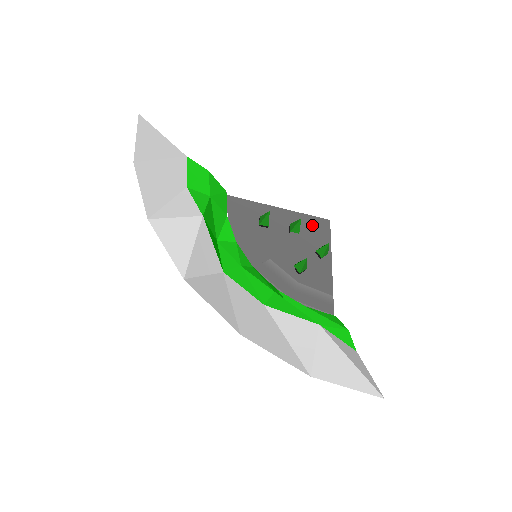
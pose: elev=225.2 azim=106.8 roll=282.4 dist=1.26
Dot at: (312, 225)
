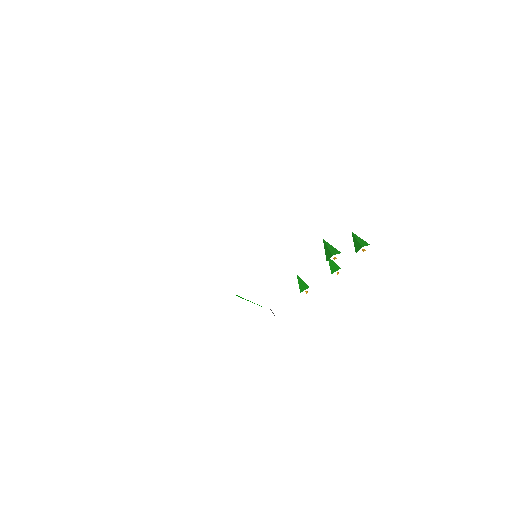
Dot at: occluded
